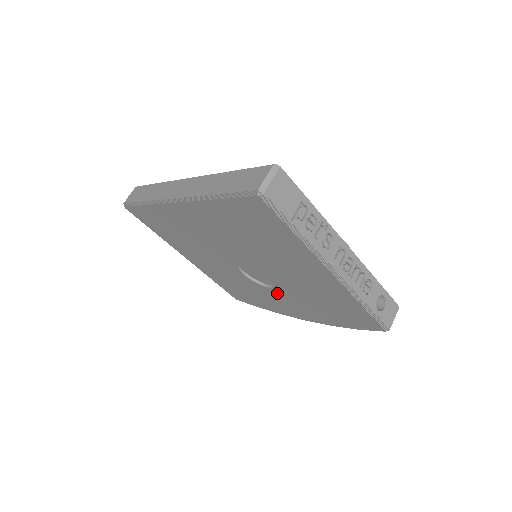
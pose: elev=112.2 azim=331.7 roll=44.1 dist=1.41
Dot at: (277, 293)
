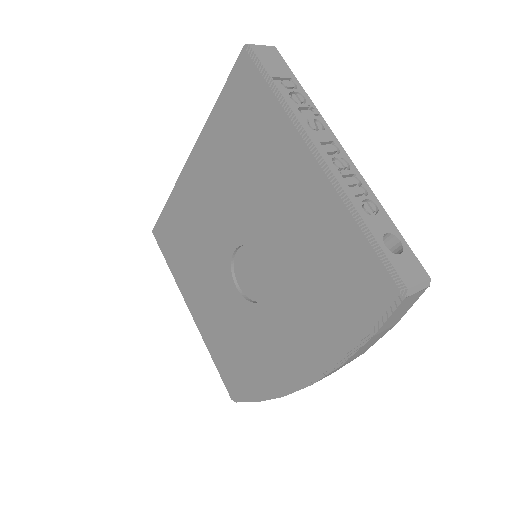
Dot at: (270, 311)
